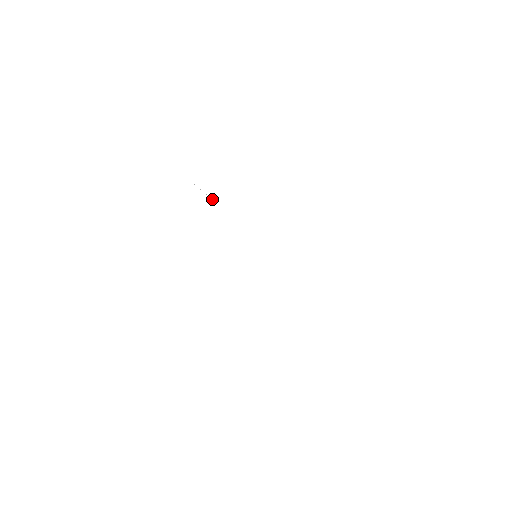
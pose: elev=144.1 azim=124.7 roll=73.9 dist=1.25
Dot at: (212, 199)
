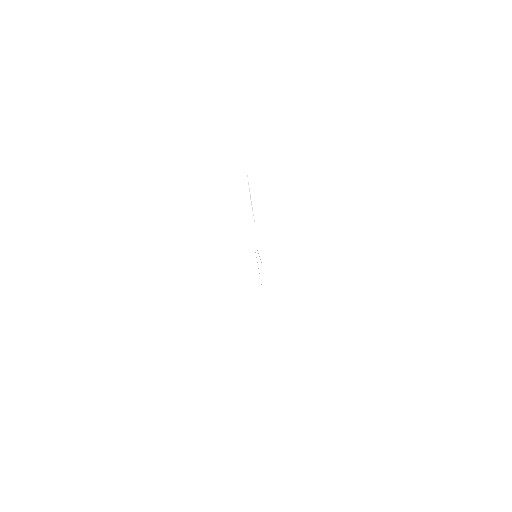
Dot at: (251, 201)
